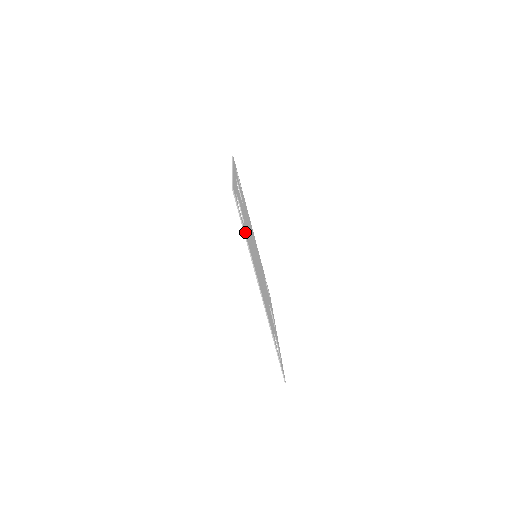
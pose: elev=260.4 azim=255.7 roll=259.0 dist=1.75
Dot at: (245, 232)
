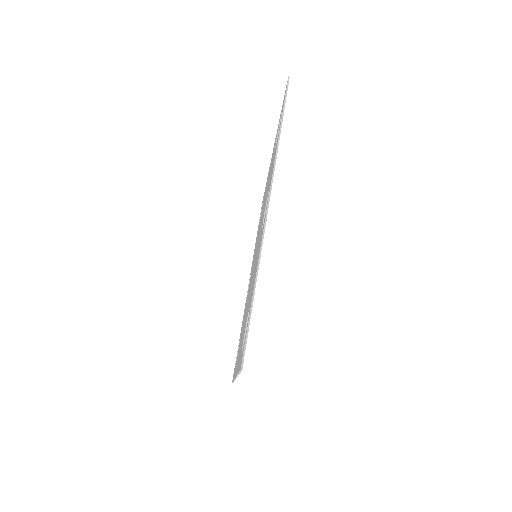
Dot at: occluded
